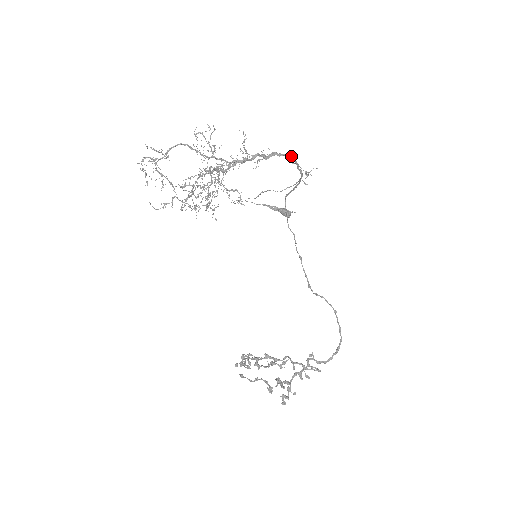
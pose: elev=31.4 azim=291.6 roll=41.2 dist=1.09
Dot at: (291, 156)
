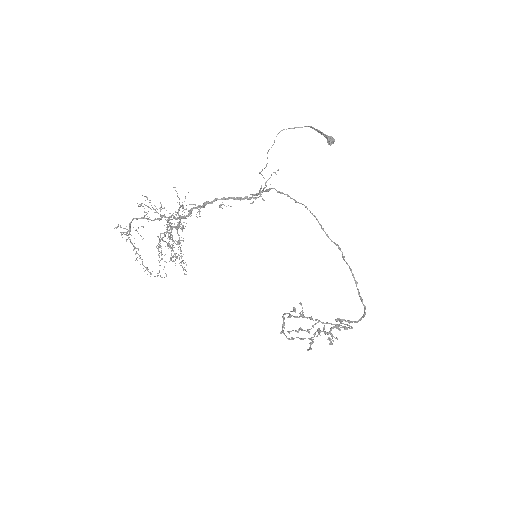
Dot at: (223, 198)
